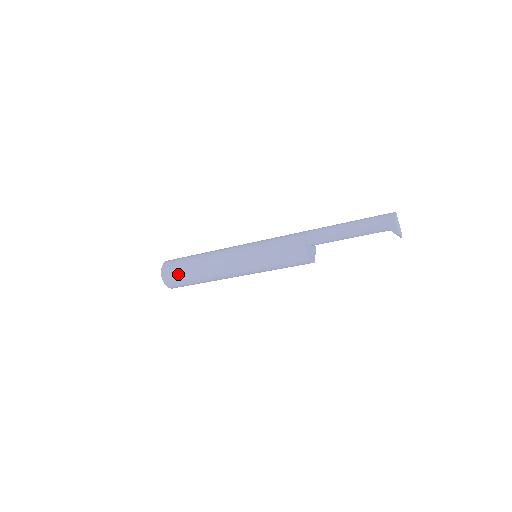
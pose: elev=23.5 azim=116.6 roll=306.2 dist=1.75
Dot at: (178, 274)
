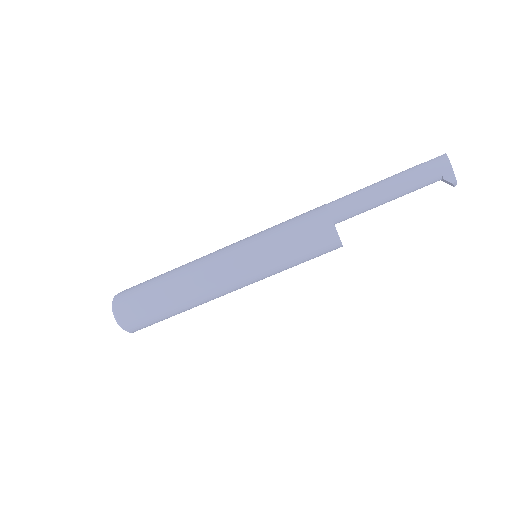
Dot at: (144, 310)
